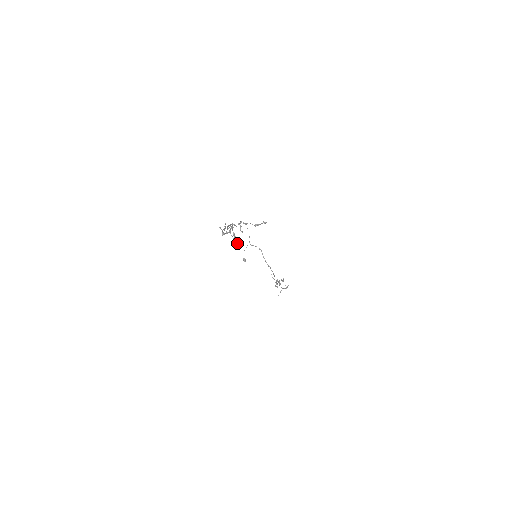
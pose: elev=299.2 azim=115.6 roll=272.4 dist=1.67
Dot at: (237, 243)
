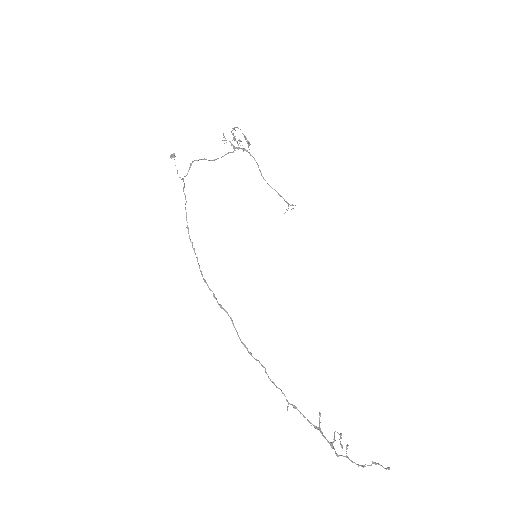
Dot at: occluded
